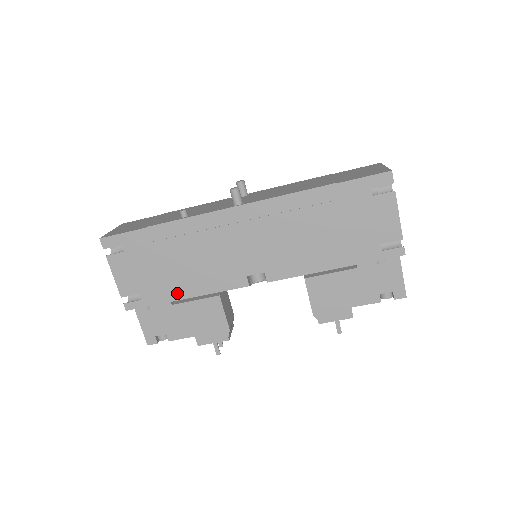
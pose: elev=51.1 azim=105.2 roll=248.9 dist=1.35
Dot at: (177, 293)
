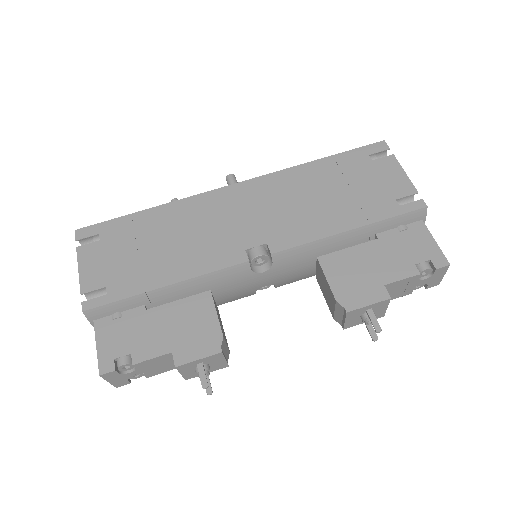
Dot at: (156, 280)
